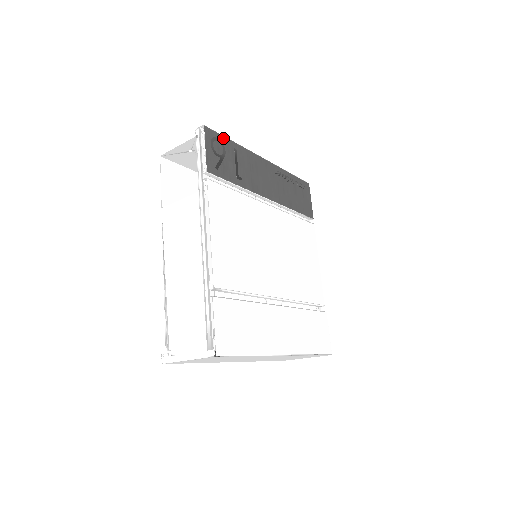
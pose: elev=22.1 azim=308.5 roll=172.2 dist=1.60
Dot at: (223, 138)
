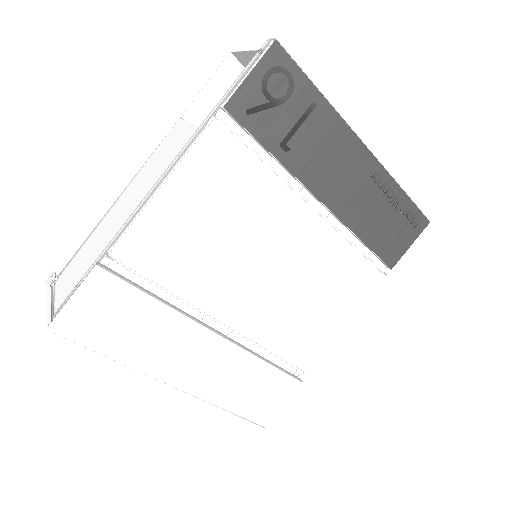
Dot at: (302, 77)
